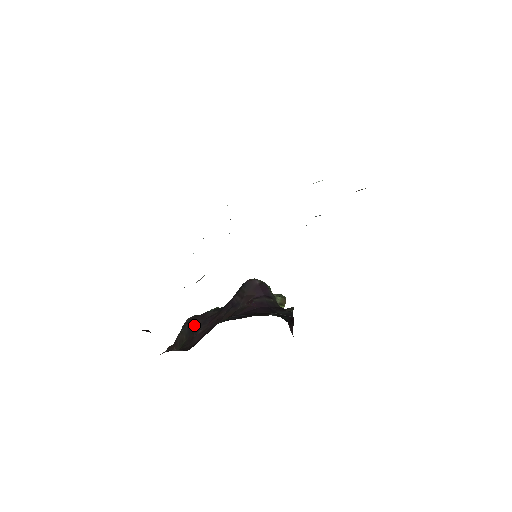
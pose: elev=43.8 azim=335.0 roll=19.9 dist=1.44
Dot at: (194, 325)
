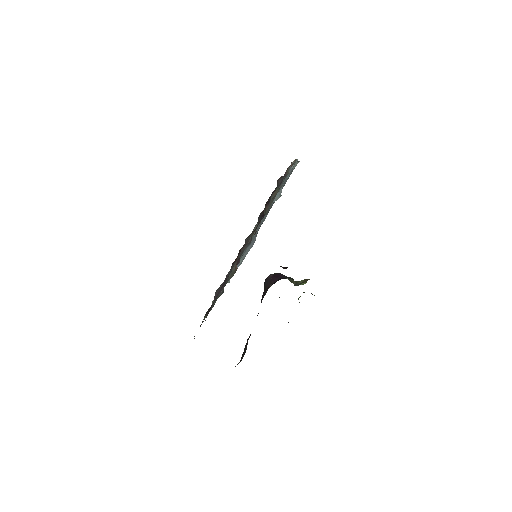
Dot at: (248, 339)
